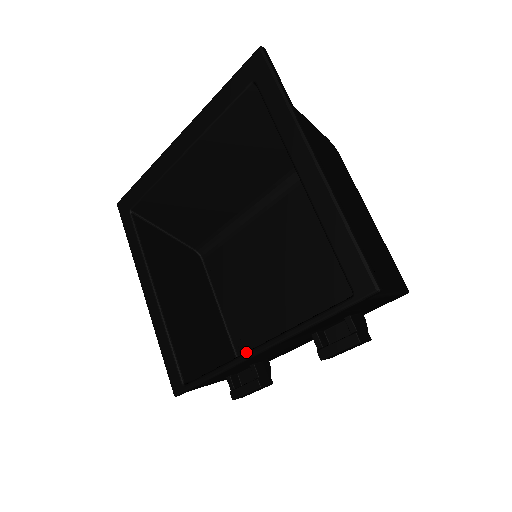
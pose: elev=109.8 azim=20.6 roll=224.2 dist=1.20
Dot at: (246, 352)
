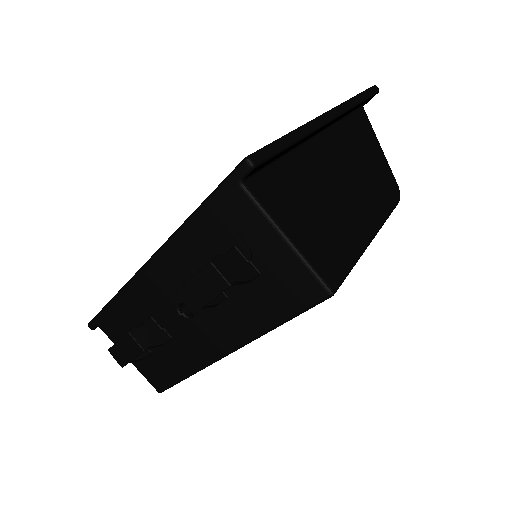
Dot at: occluded
